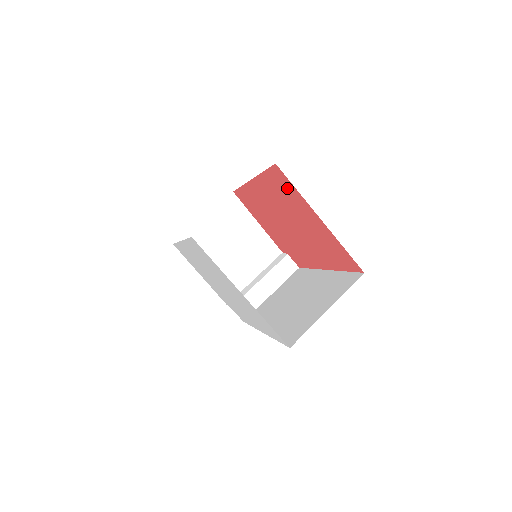
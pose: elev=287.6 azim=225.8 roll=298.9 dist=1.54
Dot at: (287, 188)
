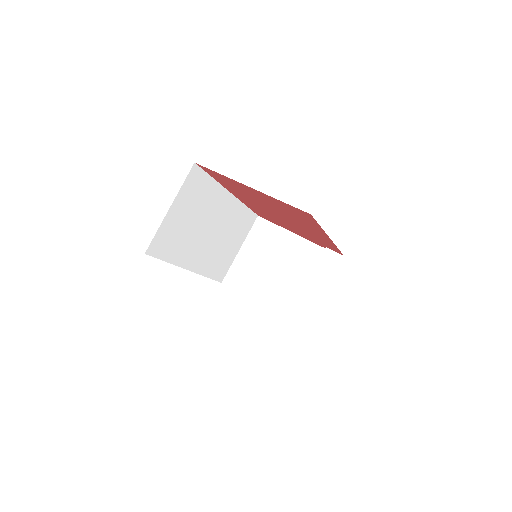
Dot at: (222, 178)
